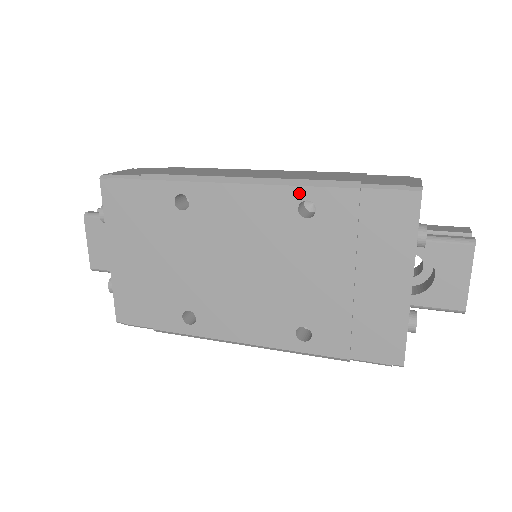
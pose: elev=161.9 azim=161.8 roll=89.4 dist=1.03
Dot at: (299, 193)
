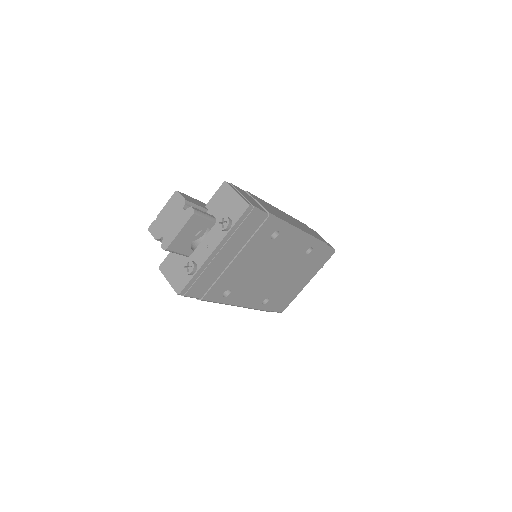
Dot at: (313, 244)
